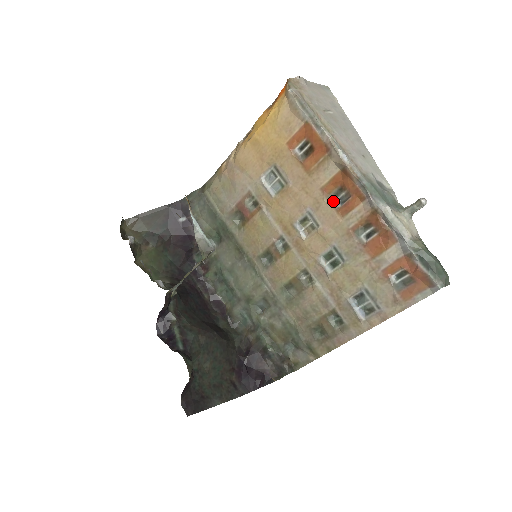
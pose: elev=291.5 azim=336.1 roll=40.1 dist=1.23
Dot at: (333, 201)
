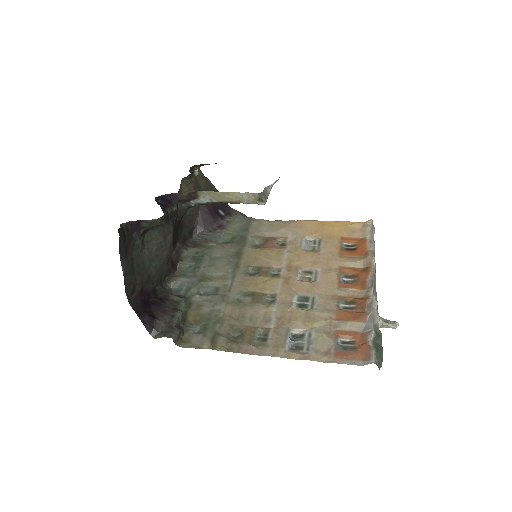
Dot at: (341, 277)
